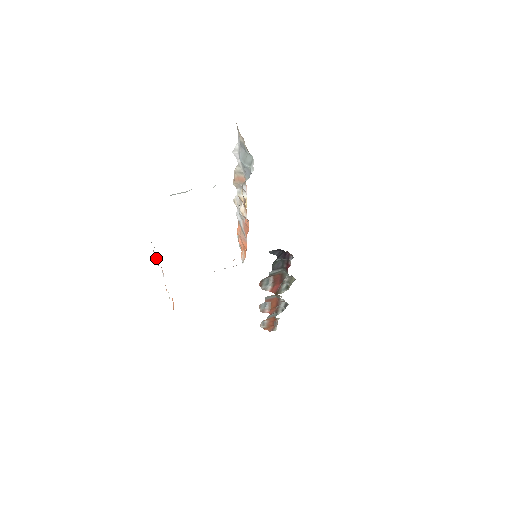
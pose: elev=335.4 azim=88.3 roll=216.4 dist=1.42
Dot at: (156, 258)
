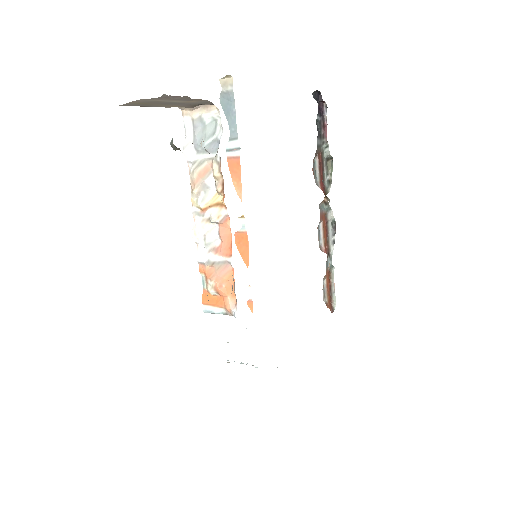
Dot at: (231, 108)
